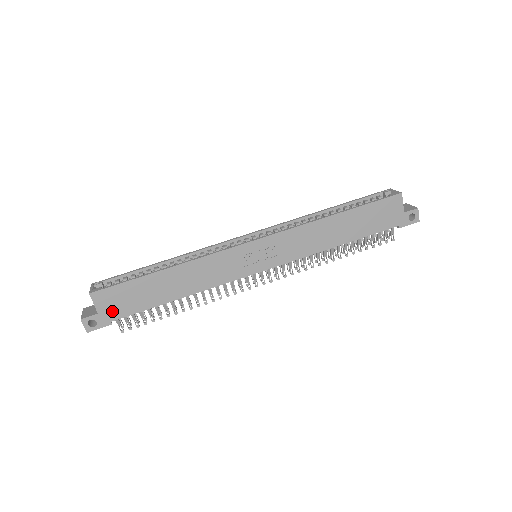
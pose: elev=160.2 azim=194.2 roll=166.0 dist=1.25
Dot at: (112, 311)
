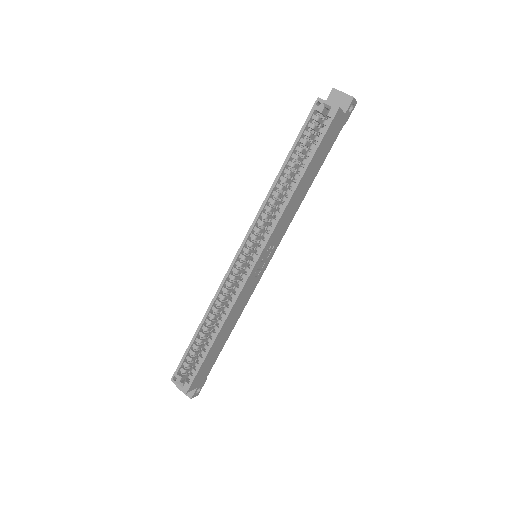
Dot at: (203, 378)
